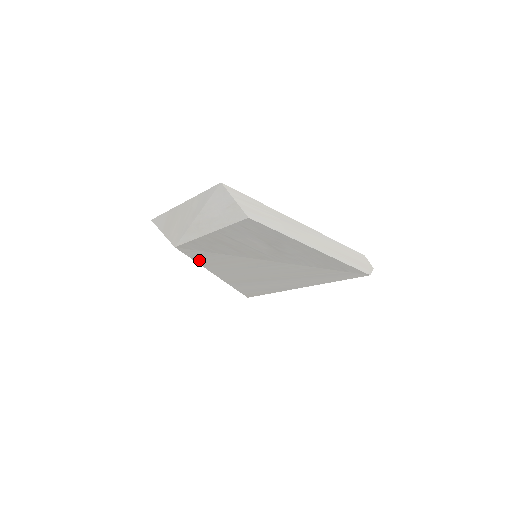
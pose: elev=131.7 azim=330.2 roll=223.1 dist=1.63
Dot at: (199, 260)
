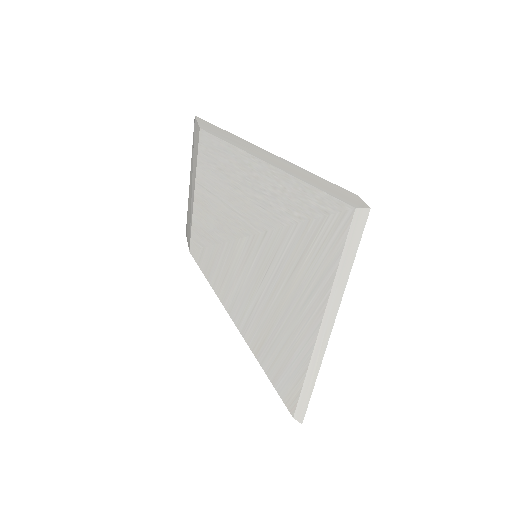
Dot at: (212, 280)
